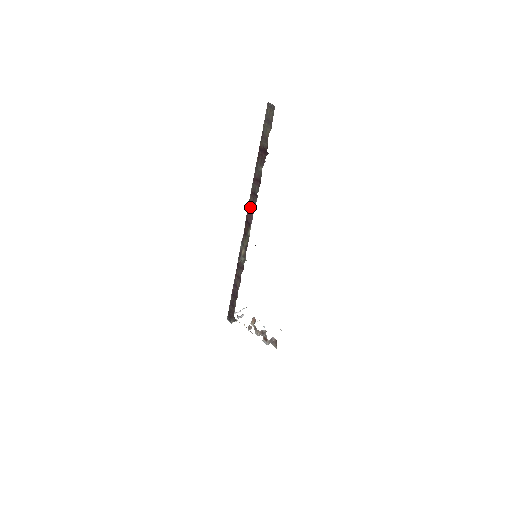
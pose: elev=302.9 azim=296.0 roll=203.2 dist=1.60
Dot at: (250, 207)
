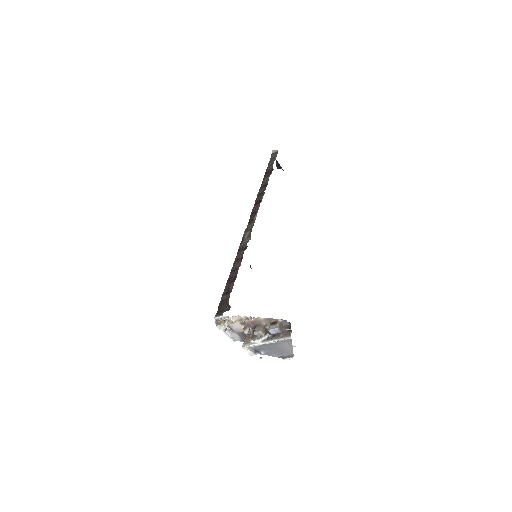
Dot at: (256, 203)
